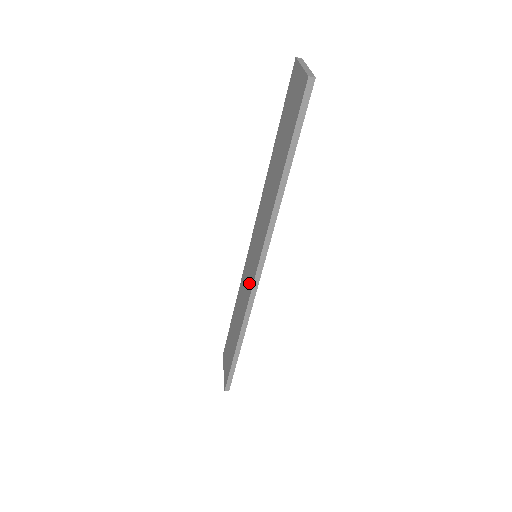
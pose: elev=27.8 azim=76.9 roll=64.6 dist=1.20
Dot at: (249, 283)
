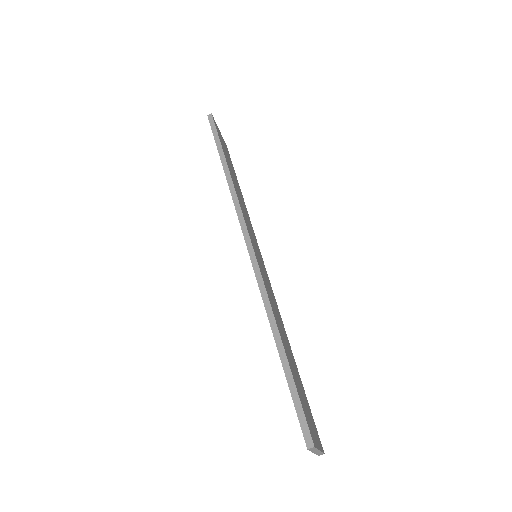
Dot at: occluded
